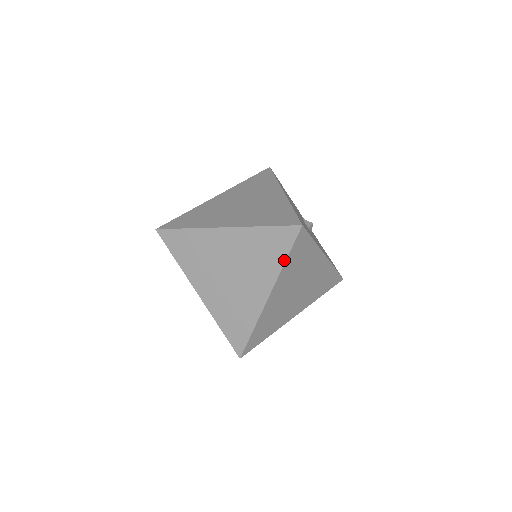
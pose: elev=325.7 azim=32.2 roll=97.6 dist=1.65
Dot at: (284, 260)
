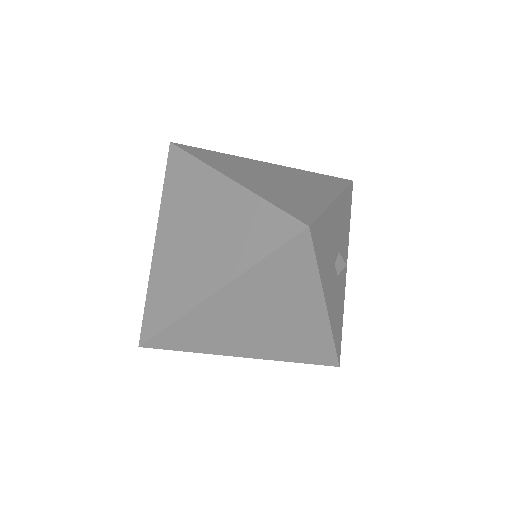
Dot at: (259, 259)
